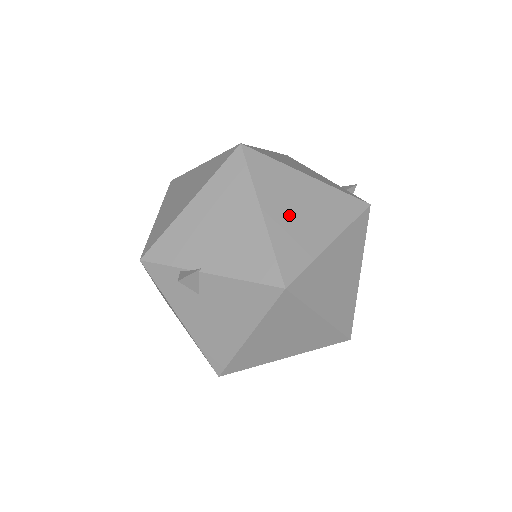
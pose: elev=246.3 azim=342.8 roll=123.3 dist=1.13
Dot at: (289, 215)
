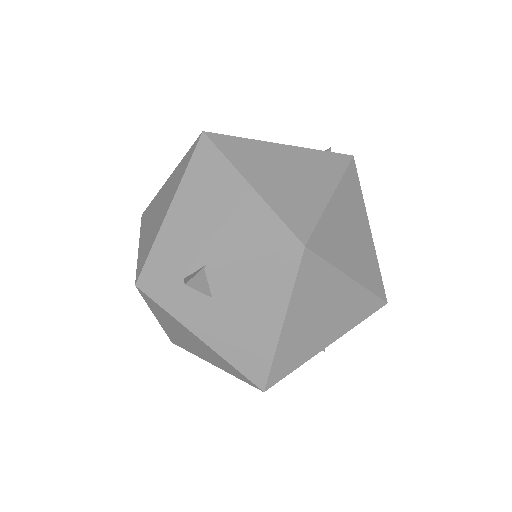
Dot at: (278, 181)
